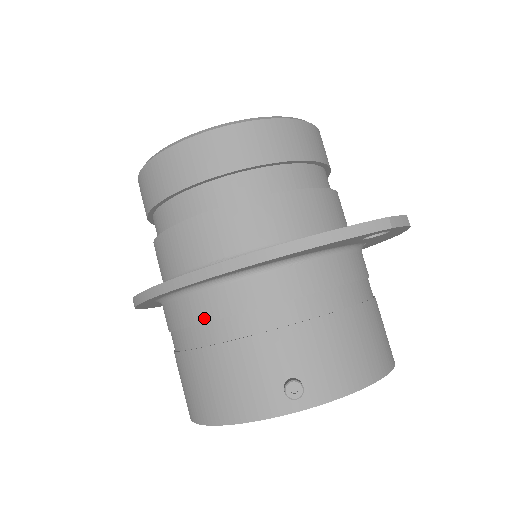
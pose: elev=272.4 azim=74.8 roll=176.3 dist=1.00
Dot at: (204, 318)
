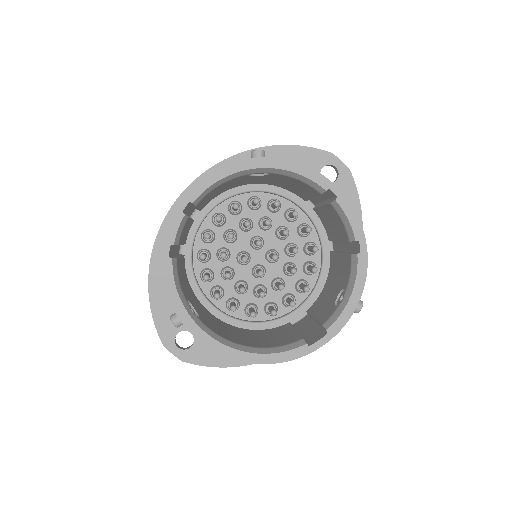
Dot at: occluded
